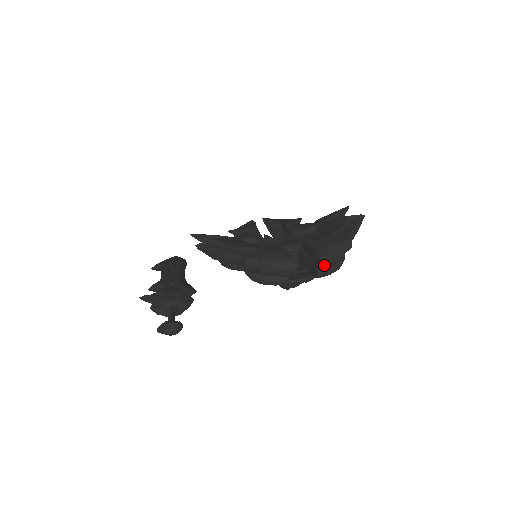
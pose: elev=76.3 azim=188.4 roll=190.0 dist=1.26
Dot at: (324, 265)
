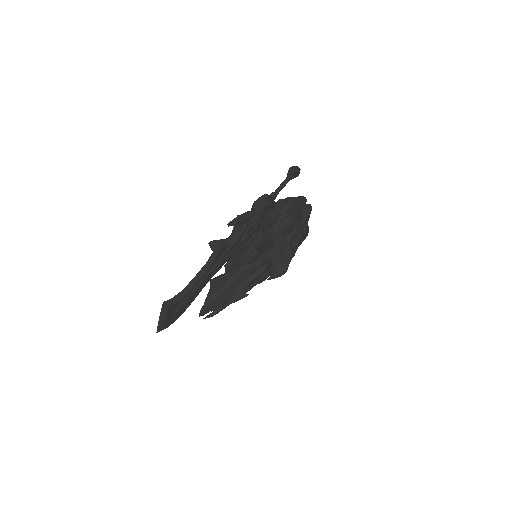
Dot at: occluded
